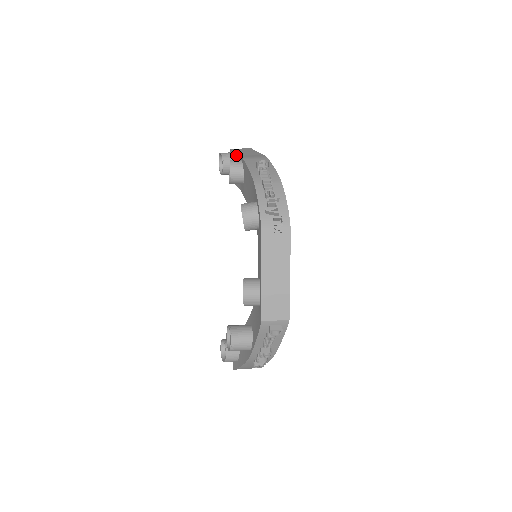
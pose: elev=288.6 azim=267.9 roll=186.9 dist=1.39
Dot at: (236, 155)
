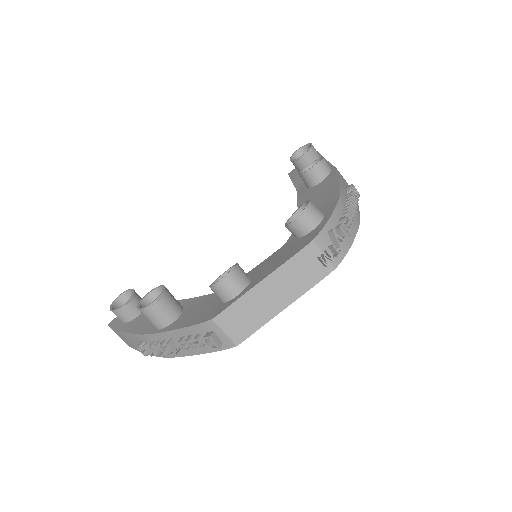
Dot at: occluded
